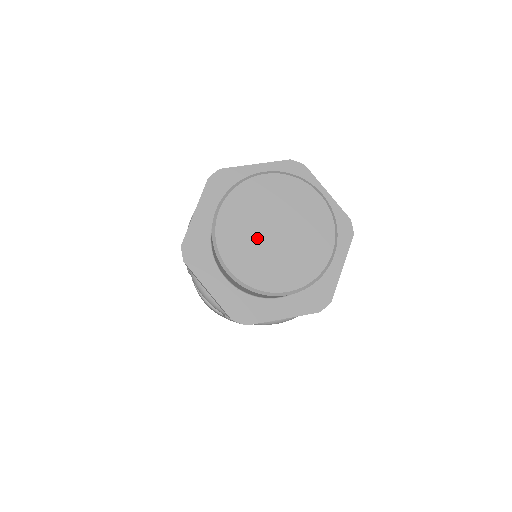
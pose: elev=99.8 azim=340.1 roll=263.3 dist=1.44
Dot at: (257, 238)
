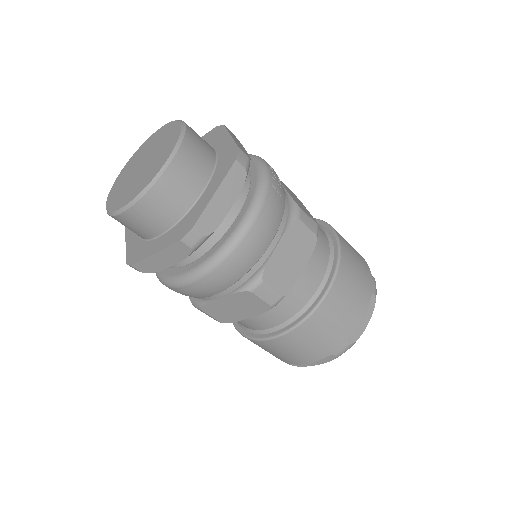
Dot at: (133, 180)
